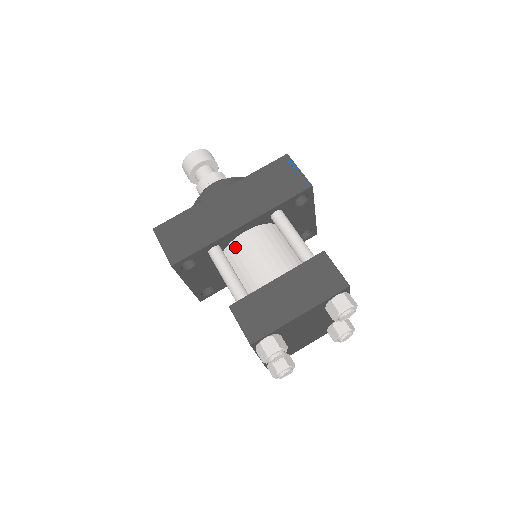
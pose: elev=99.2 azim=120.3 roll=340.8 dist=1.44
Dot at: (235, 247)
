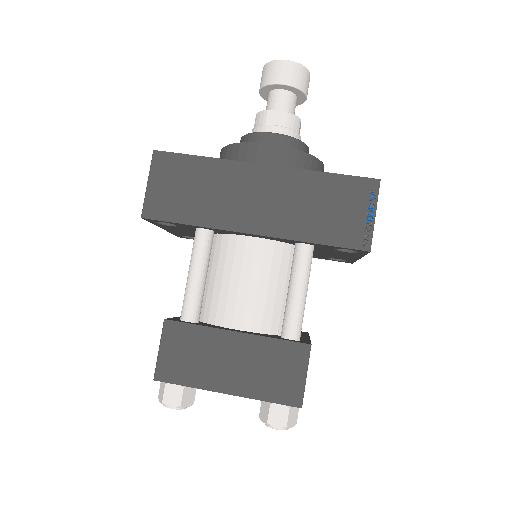
Dot at: (230, 245)
